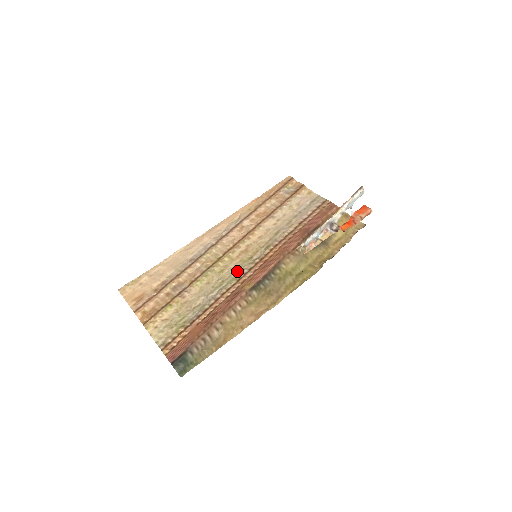
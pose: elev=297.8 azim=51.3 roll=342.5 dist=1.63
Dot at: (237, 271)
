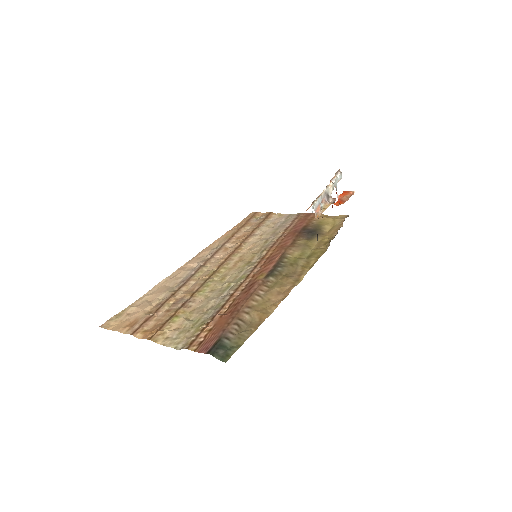
Dot at: (241, 273)
